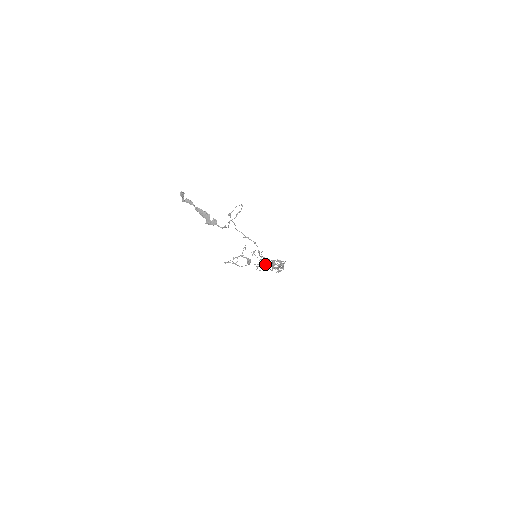
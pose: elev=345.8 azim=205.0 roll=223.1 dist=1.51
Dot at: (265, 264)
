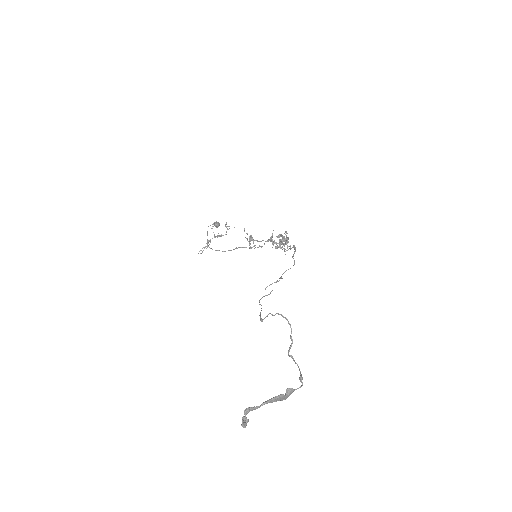
Dot at: (262, 246)
